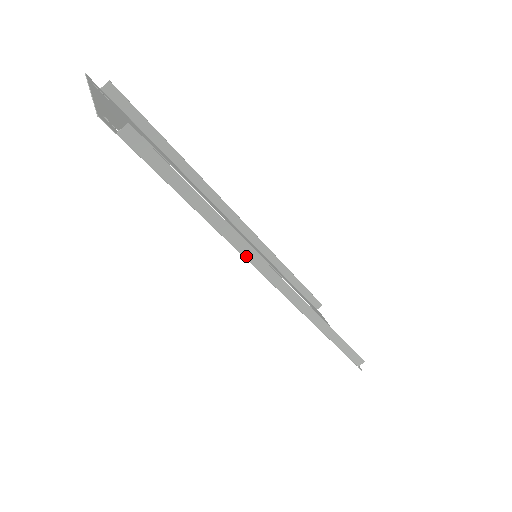
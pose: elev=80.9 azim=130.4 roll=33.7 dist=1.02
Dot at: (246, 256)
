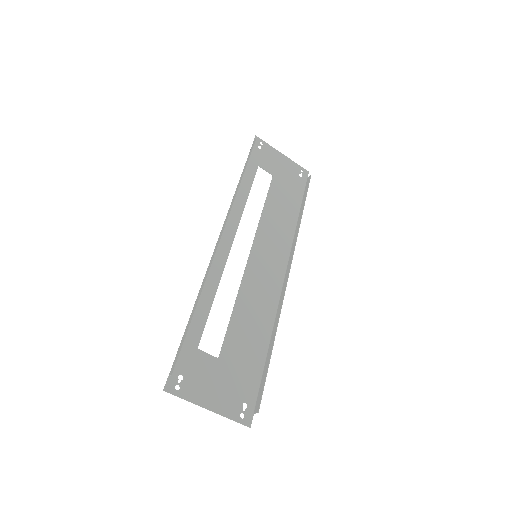
Dot at: (279, 304)
